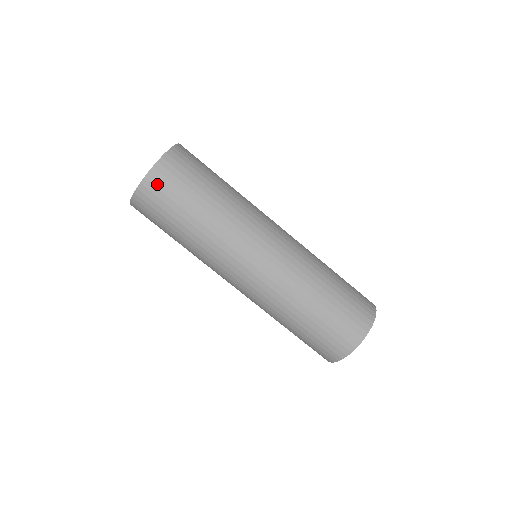
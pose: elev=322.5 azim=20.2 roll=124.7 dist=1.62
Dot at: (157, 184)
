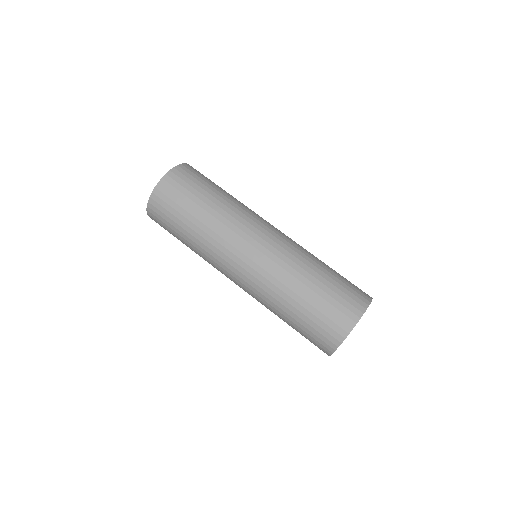
Dot at: (168, 187)
